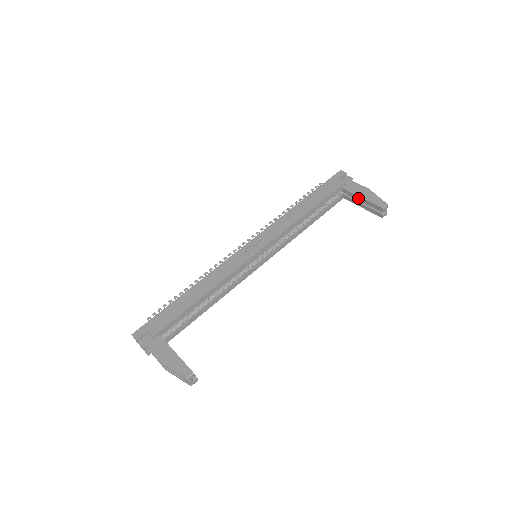
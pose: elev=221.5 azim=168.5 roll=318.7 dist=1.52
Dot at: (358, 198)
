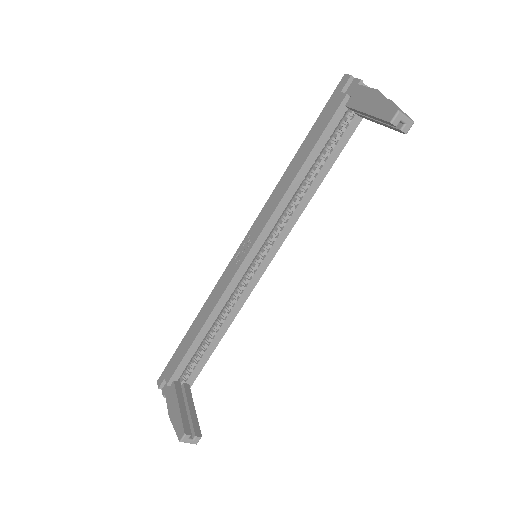
Dot at: (365, 115)
